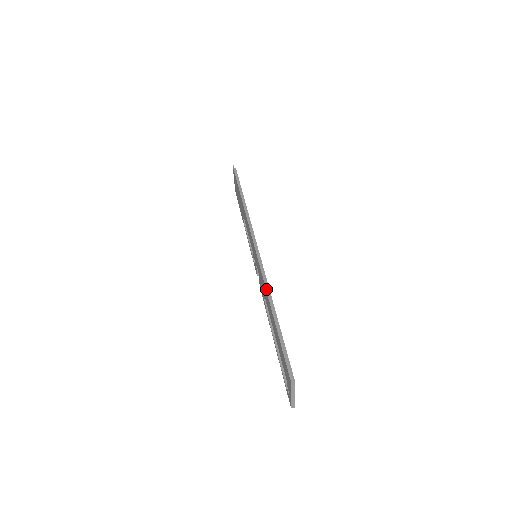
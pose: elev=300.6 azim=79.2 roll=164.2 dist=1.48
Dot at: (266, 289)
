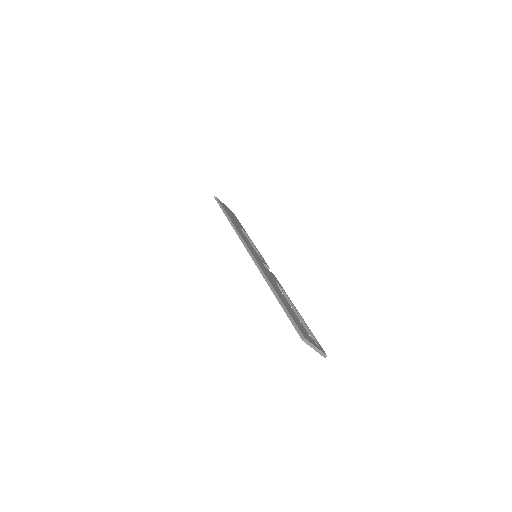
Dot at: occluded
